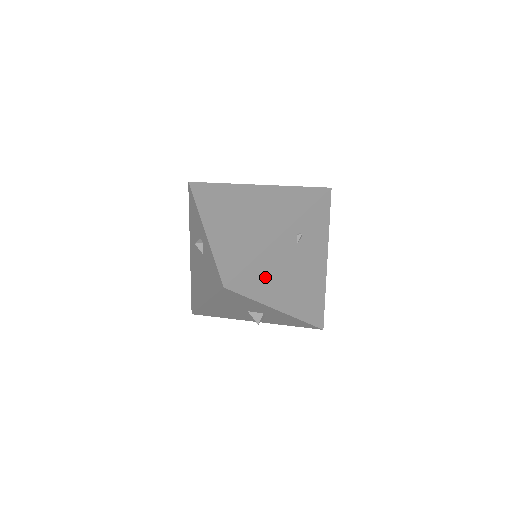
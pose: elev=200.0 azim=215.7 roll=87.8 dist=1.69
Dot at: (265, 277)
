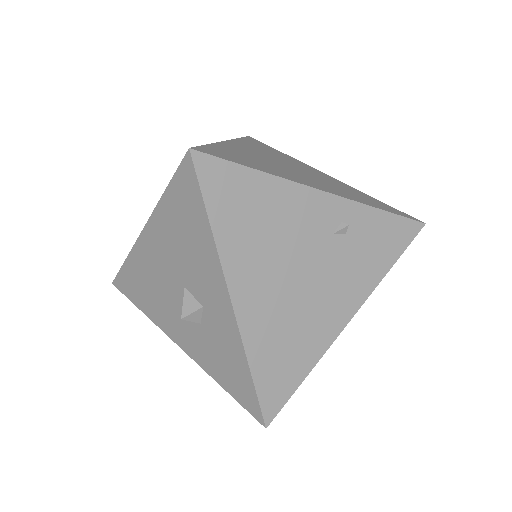
Dot at: (255, 218)
